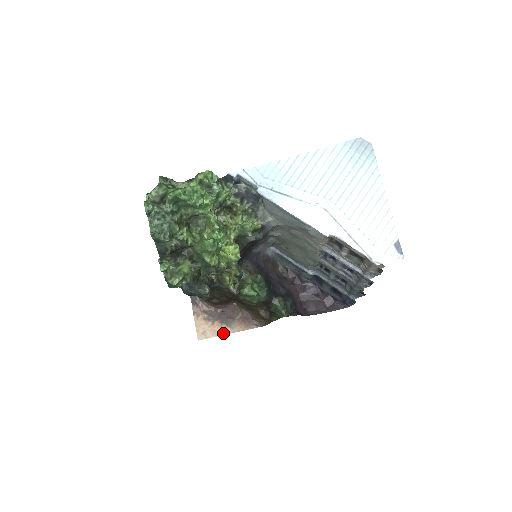
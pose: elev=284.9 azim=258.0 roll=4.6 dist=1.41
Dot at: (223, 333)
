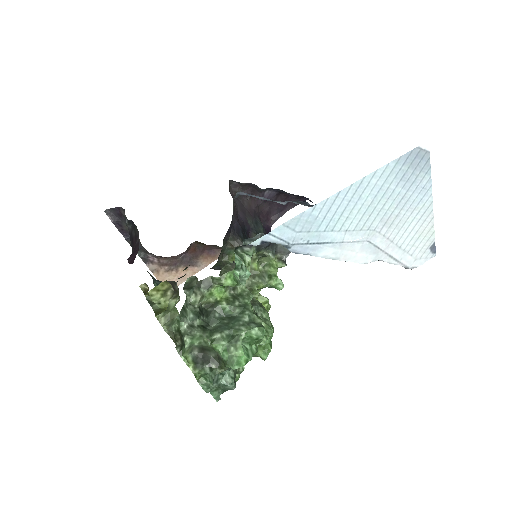
Dot at: (191, 275)
